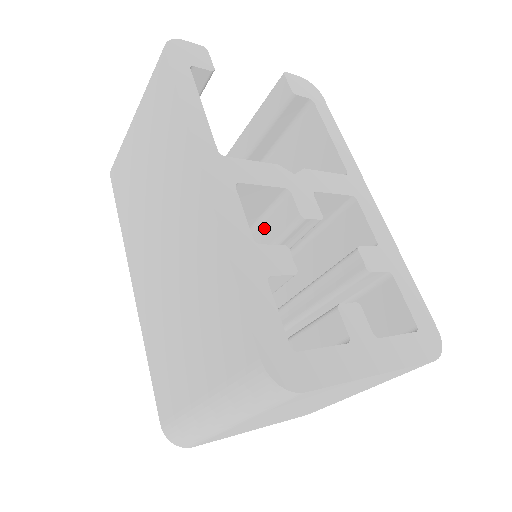
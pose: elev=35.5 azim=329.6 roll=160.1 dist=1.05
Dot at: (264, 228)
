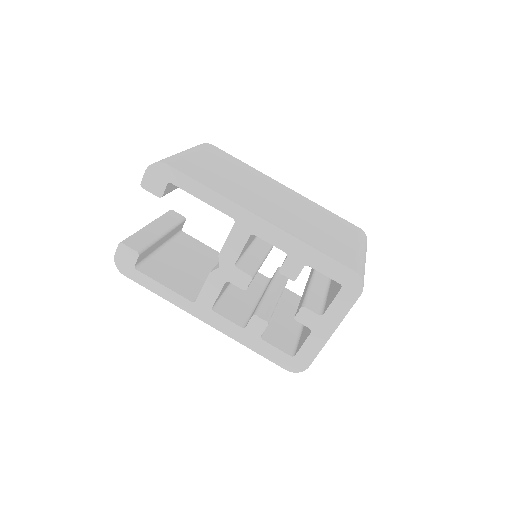
Dot at: occluded
